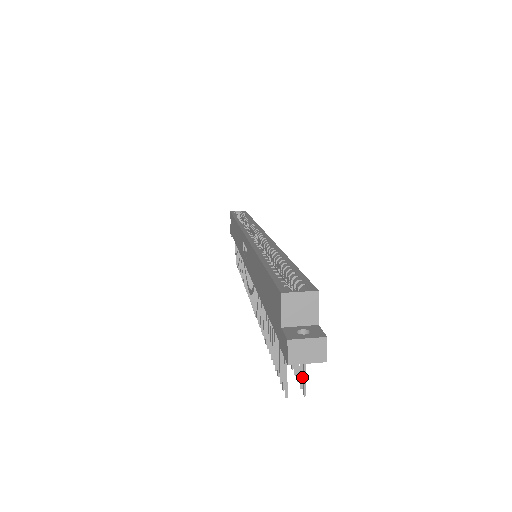
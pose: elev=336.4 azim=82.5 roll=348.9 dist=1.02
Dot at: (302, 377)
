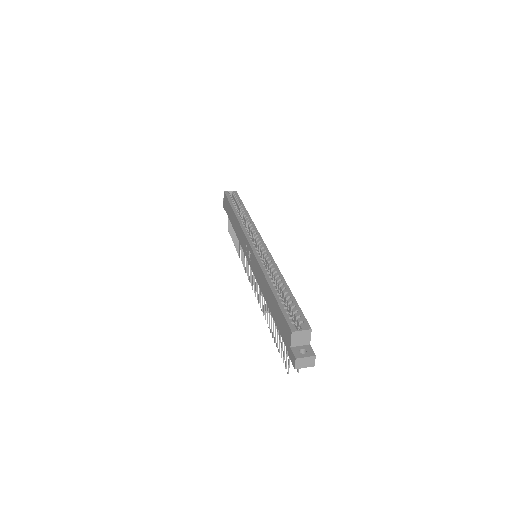
Dot at: occluded
